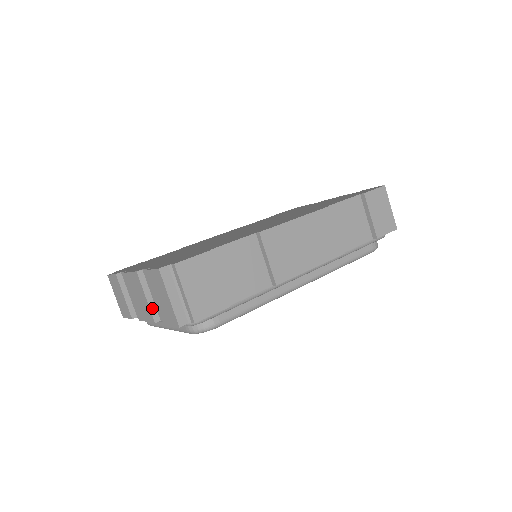
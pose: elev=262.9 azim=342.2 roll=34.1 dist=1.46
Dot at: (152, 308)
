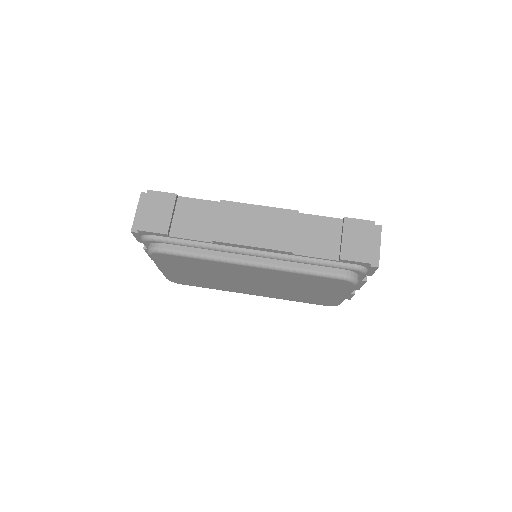
Dot at: occluded
